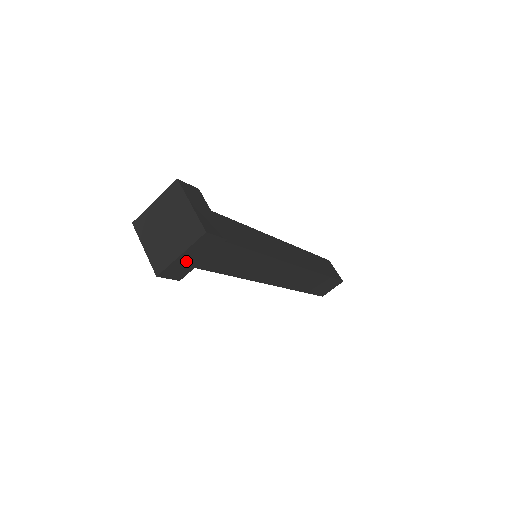
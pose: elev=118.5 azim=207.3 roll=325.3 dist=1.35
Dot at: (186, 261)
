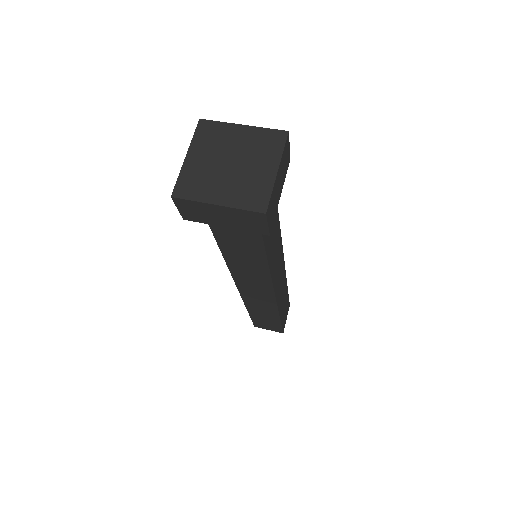
Dot at: (276, 189)
